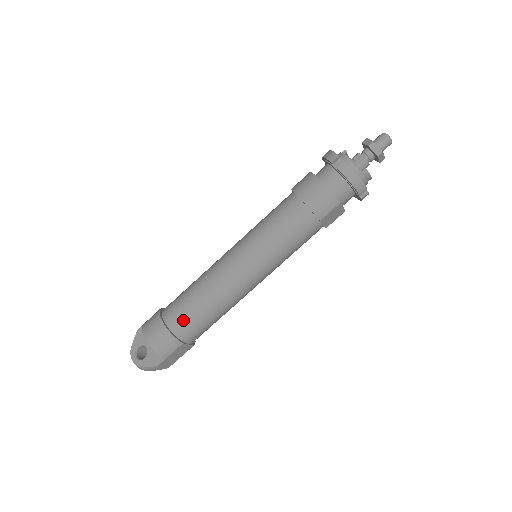
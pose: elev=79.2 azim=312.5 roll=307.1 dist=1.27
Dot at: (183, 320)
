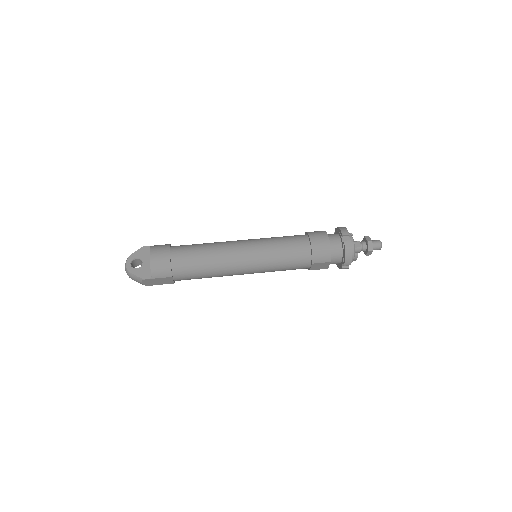
Dot at: (184, 262)
